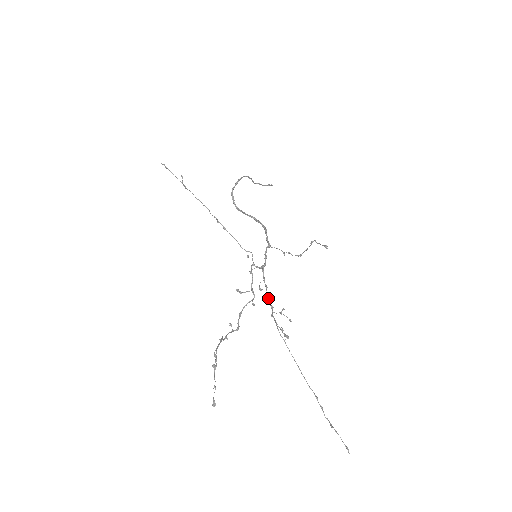
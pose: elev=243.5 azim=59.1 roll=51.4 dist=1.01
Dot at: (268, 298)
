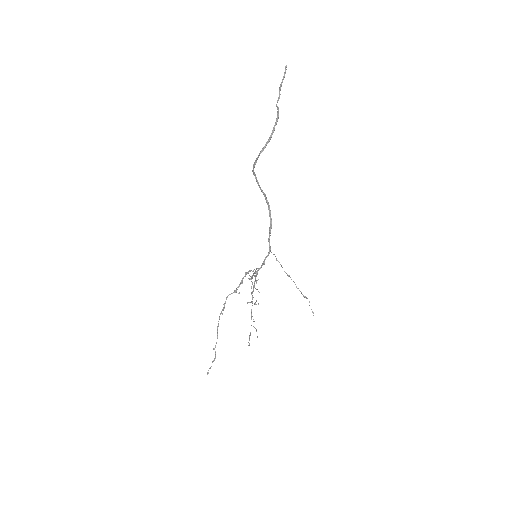
Dot at: (253, 297)
